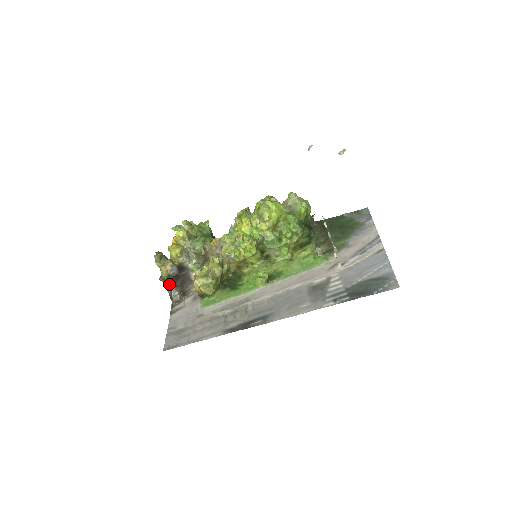
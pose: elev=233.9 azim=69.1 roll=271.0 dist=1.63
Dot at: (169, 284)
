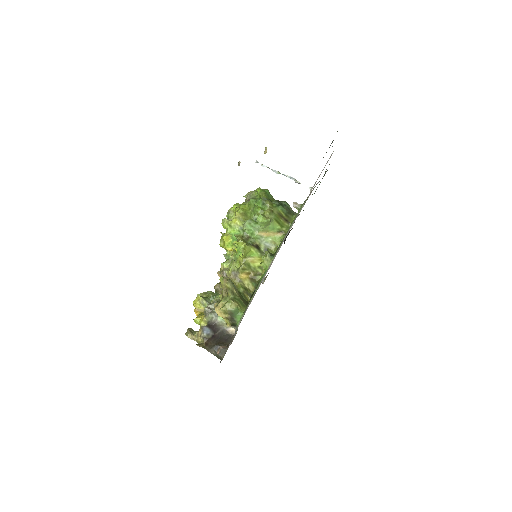
Dot at: (210, 347)
